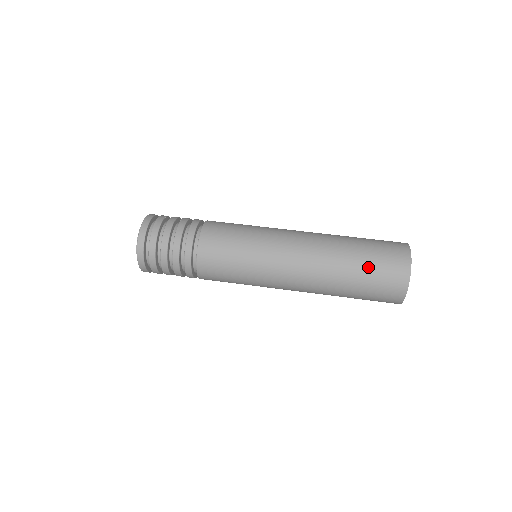
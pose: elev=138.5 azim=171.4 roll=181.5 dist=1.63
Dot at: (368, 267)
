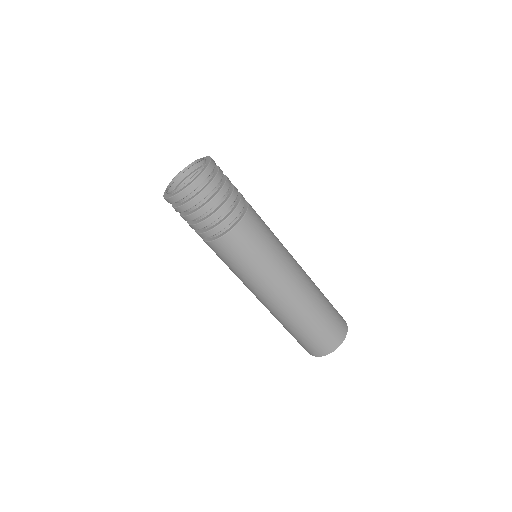
Dot at: (331, 312)
